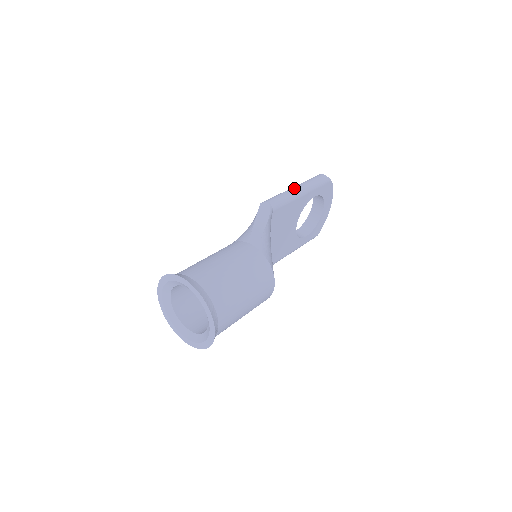
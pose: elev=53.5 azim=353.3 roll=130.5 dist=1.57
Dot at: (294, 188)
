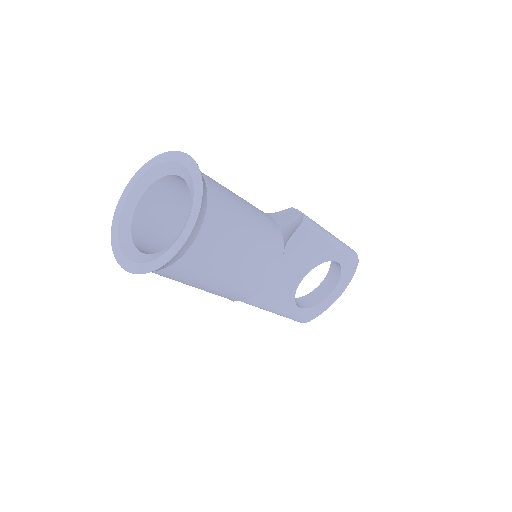
Dot at: occluded
